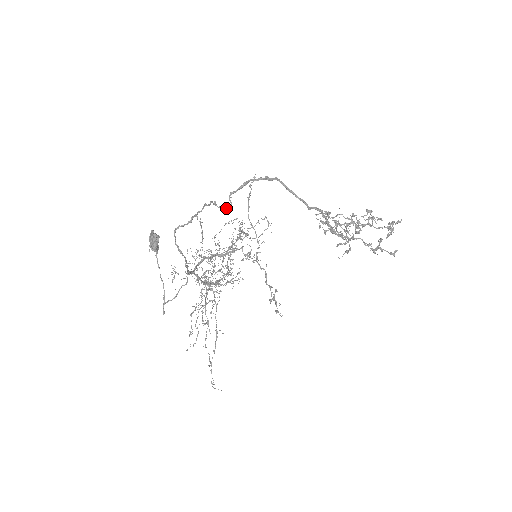
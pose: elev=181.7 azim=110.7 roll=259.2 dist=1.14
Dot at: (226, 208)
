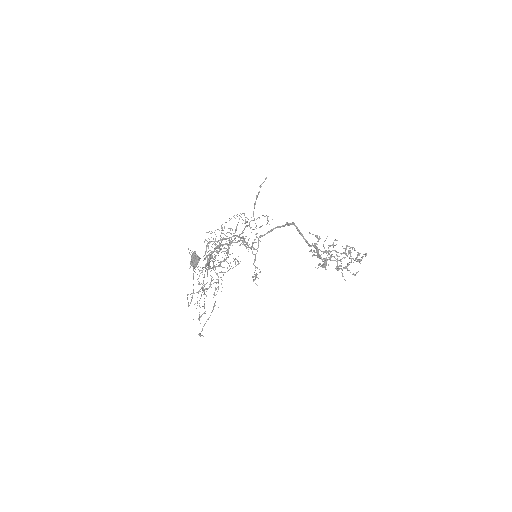
Dot at: (254, 249)
